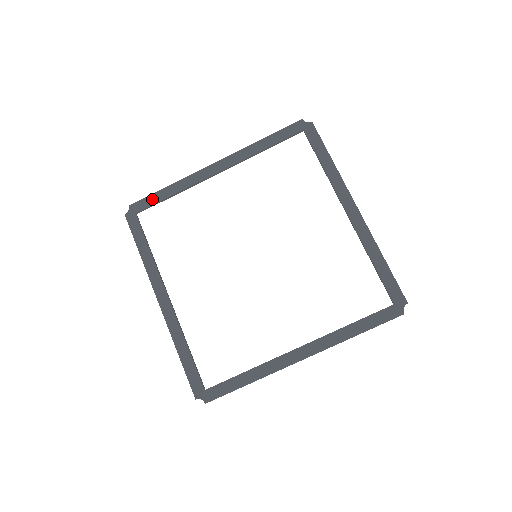
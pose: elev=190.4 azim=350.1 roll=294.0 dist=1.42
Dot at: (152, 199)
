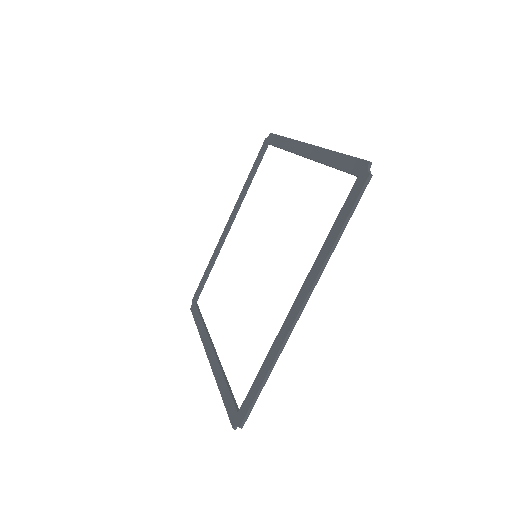
Dot at: (201, 283)
